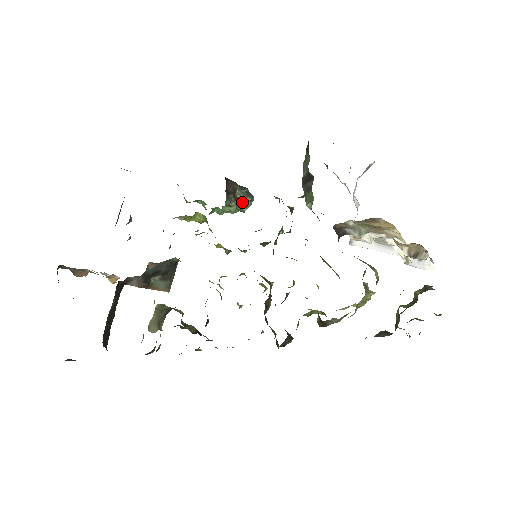
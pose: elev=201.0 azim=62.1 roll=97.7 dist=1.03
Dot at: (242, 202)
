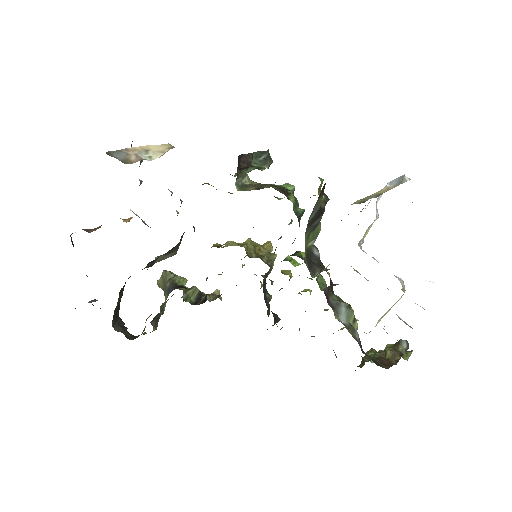
Dot at: (259, 166)
